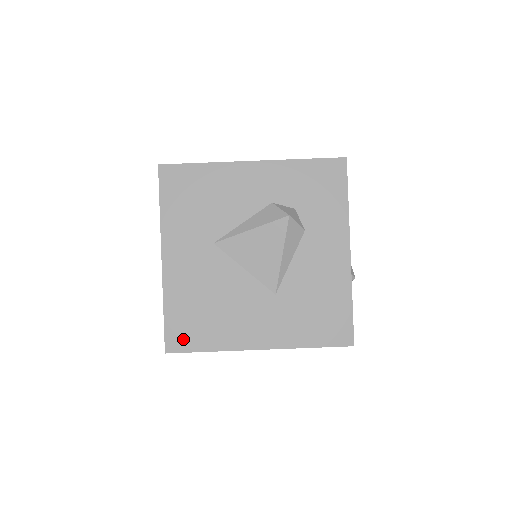
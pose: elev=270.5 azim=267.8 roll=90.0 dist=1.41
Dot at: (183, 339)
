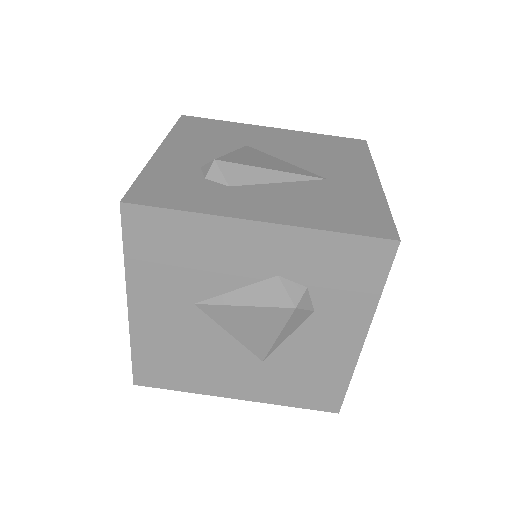
Dot at: (153, 378)
